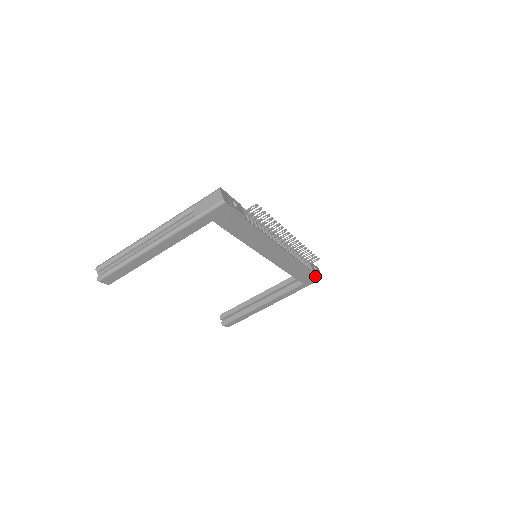
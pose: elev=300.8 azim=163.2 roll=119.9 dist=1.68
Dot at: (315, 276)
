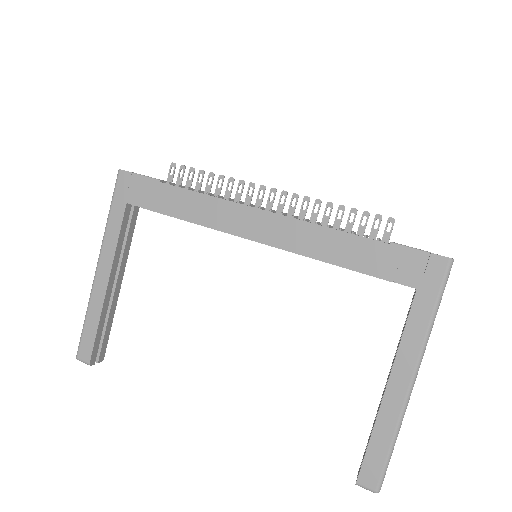
Dot at: (420, 257)
